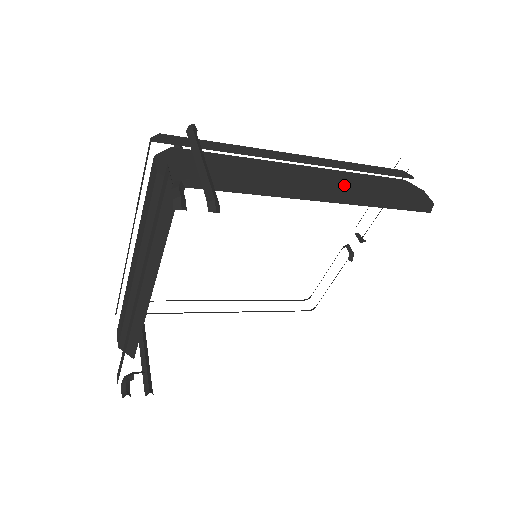
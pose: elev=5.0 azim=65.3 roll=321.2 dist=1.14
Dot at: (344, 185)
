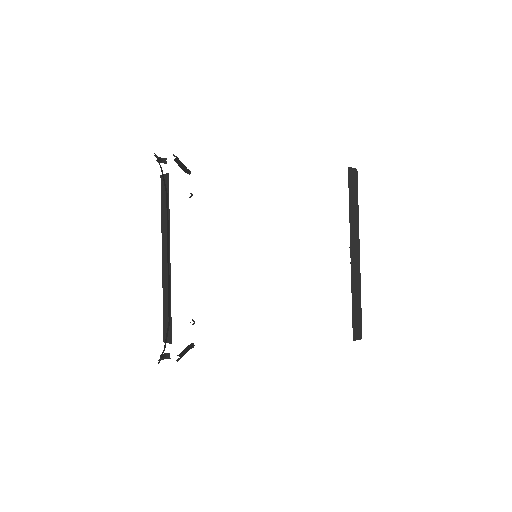
Dot at: occluded
